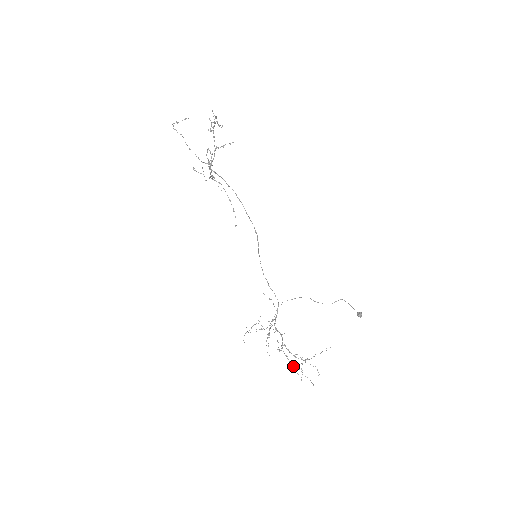
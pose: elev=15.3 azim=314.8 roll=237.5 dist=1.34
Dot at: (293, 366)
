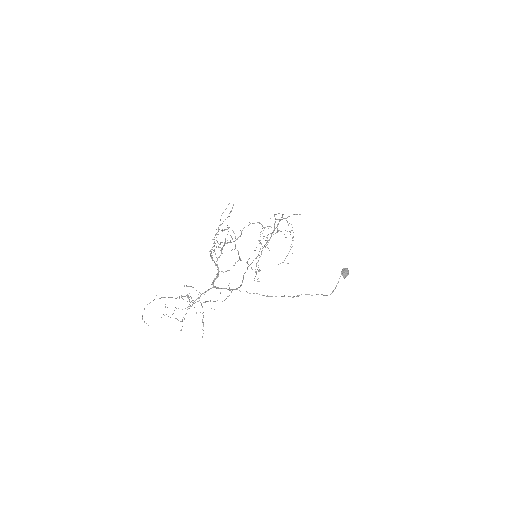
Dot at: (211, 251)
